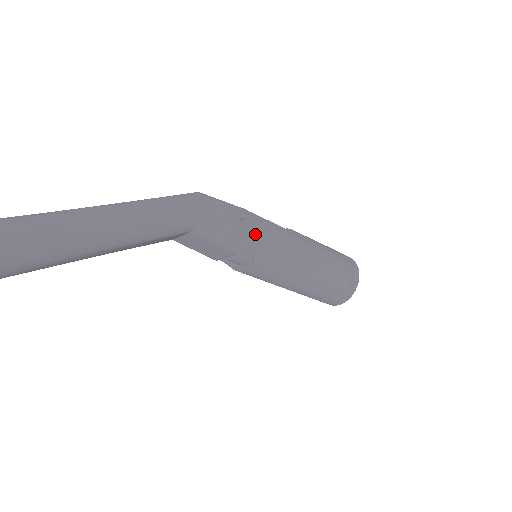
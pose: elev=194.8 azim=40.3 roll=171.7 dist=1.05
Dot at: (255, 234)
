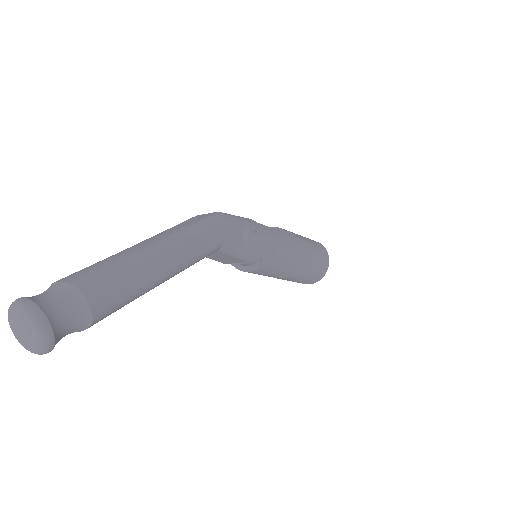
Dot at: (264, 244)
